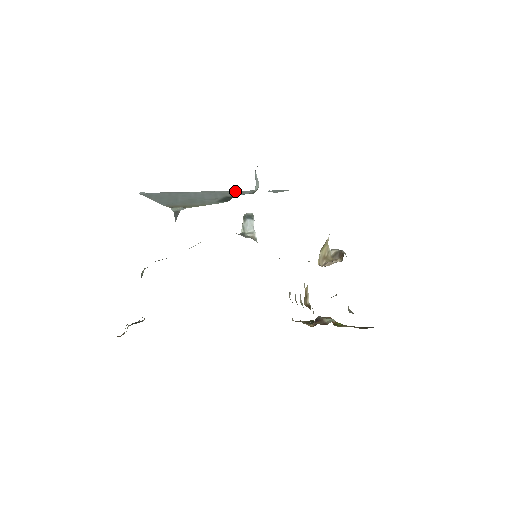
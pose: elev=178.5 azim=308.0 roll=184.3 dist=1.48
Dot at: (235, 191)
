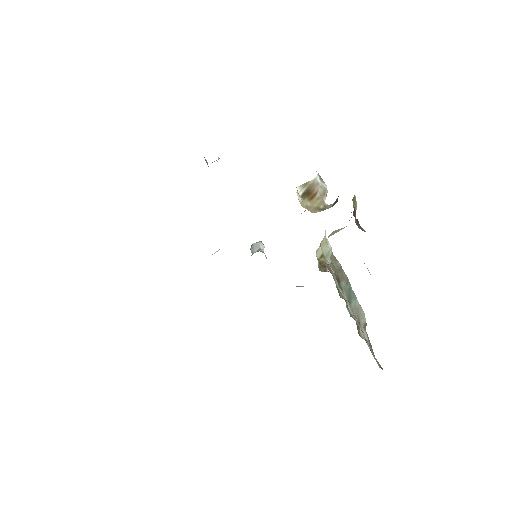
Dot at: occluded
